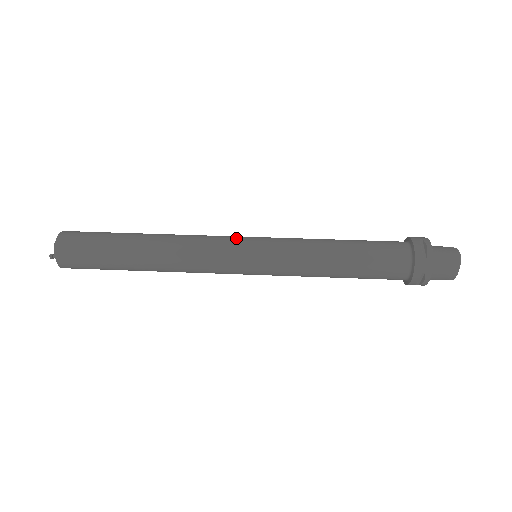
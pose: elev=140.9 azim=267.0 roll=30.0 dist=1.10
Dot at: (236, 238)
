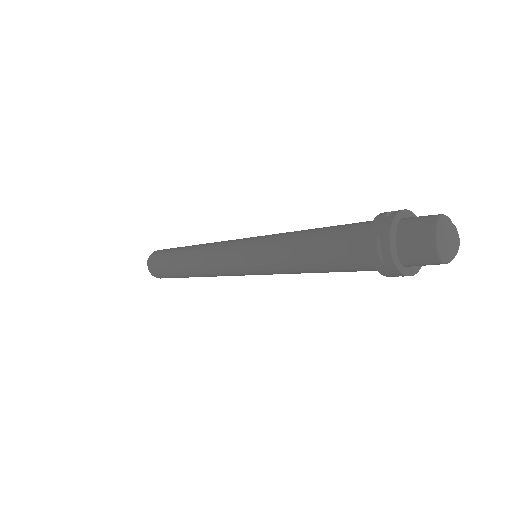
Dot at: occluded
